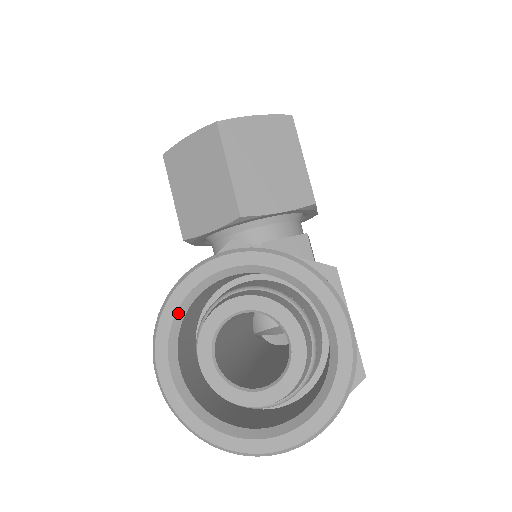
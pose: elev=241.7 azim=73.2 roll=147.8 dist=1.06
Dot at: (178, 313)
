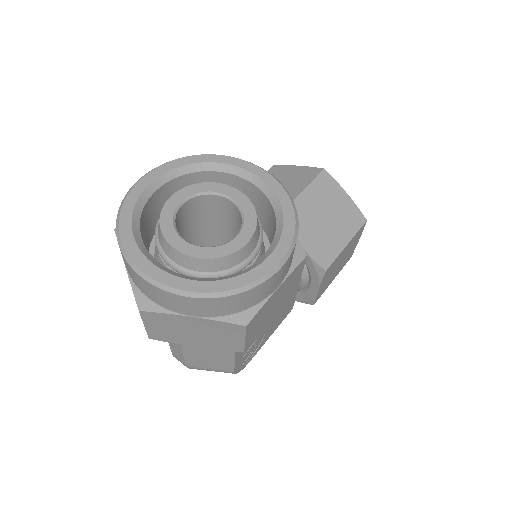
Dot at: (198, 165)
